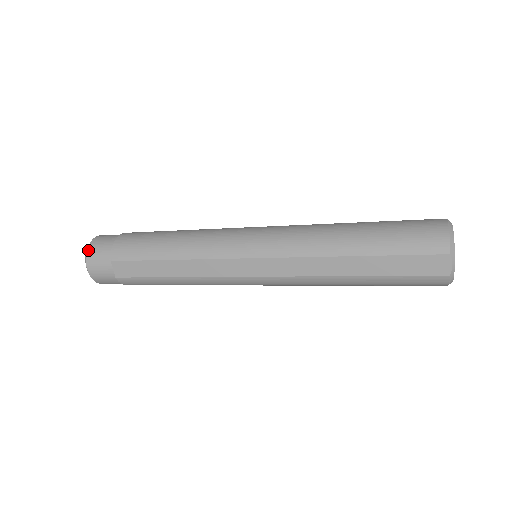
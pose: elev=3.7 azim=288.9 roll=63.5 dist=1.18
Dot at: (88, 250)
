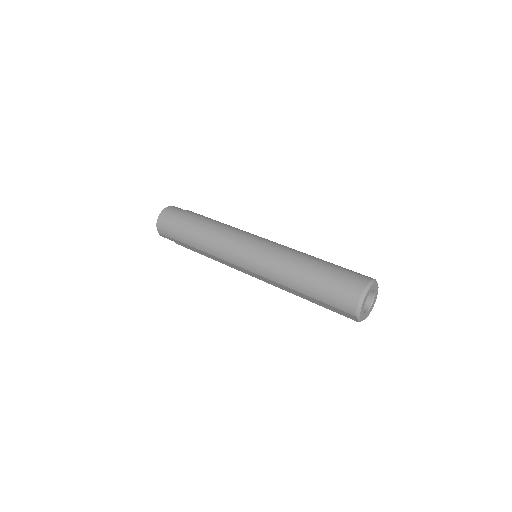
Dot at: (157, 225)
